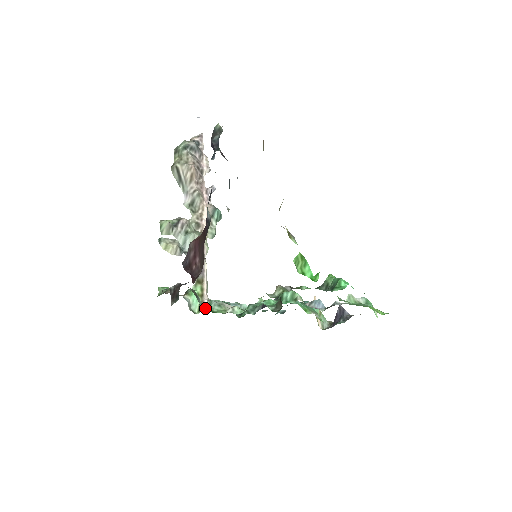
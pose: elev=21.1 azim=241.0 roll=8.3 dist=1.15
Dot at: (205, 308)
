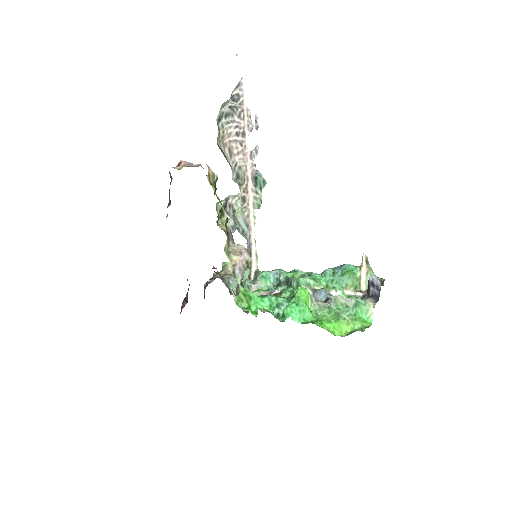
Dot at: occluded
